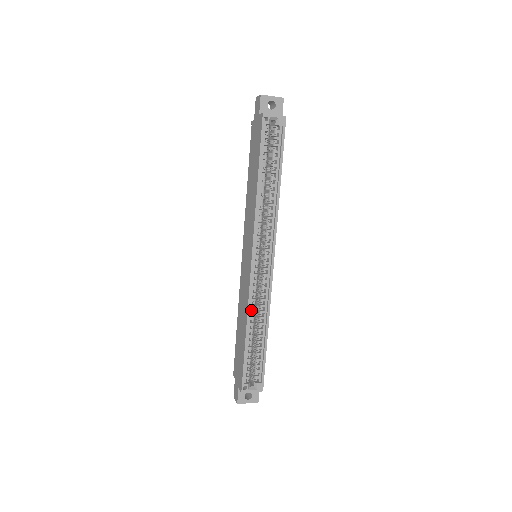
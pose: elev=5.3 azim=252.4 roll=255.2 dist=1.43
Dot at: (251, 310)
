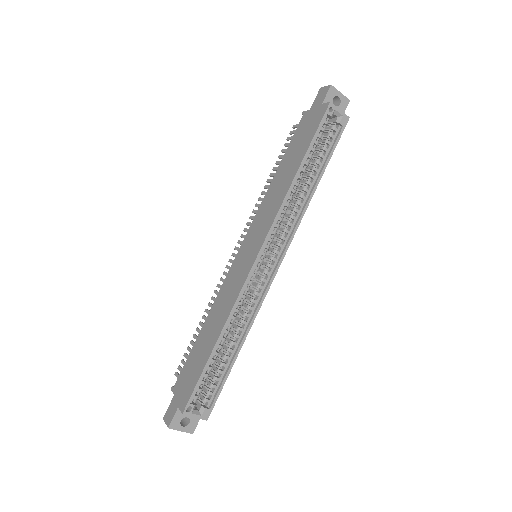
Dot at: (232, 315)
